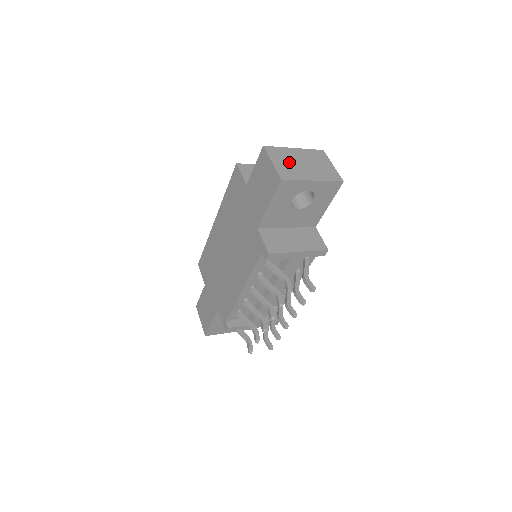
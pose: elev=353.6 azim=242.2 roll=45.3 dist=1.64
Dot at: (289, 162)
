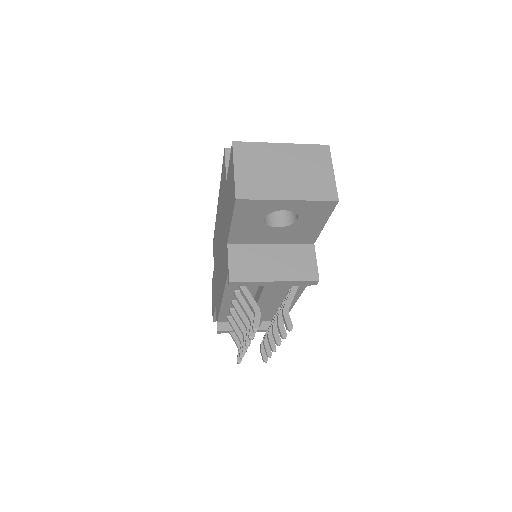
Dot at: (261, 168)
